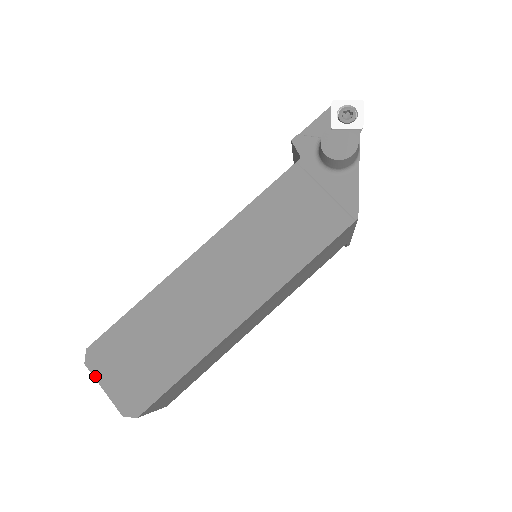
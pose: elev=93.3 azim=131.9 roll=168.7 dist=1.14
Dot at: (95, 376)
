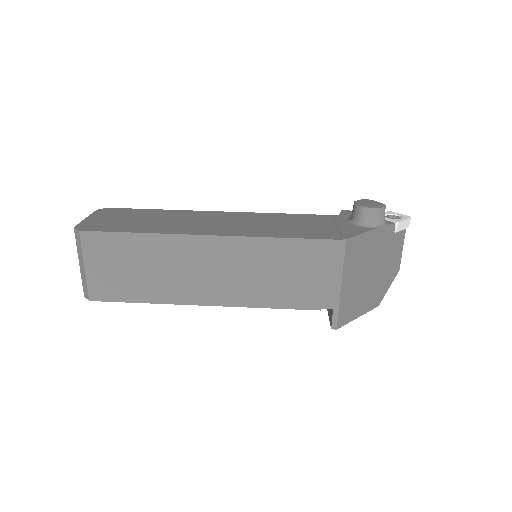
Dot at: (92, 214)
